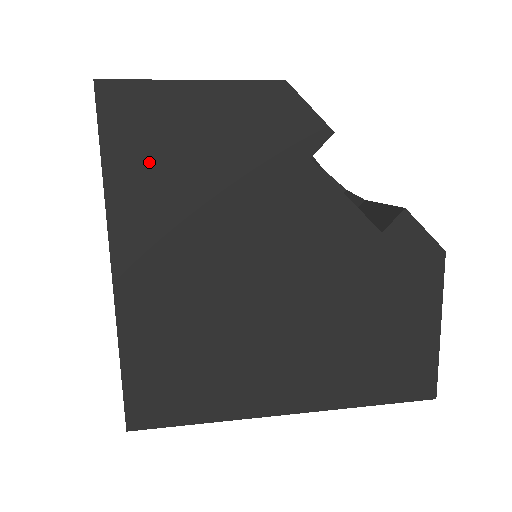
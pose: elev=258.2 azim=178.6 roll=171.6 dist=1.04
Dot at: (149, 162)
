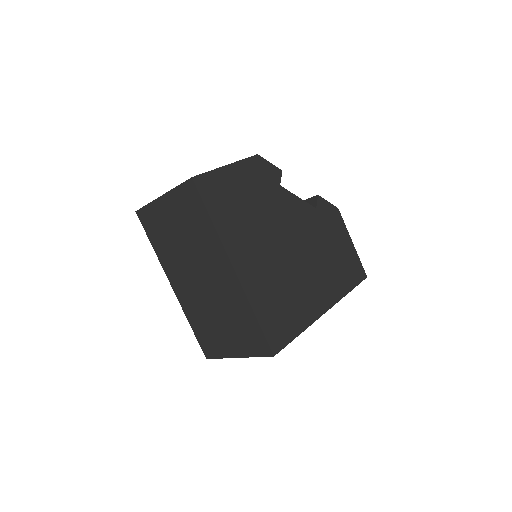
Dot at: (227, 209)
